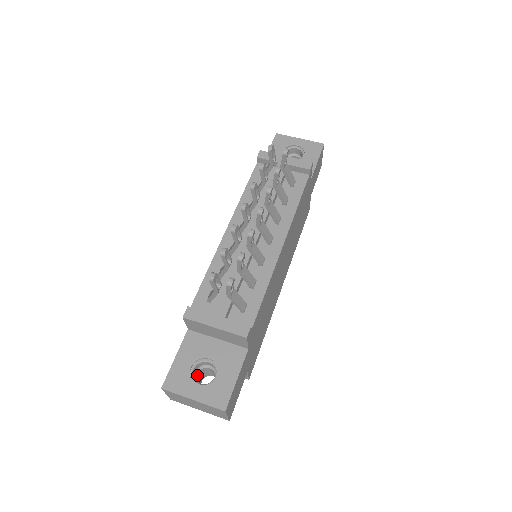
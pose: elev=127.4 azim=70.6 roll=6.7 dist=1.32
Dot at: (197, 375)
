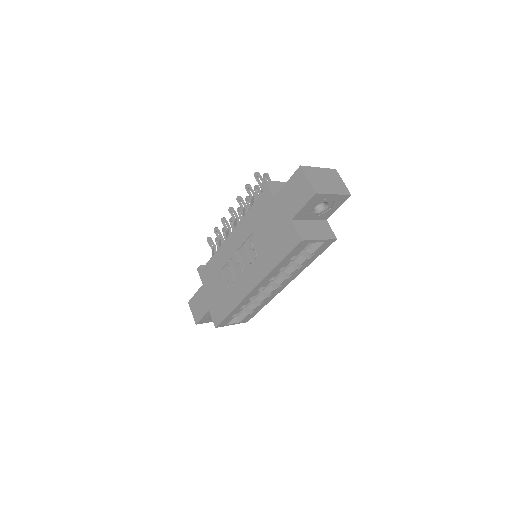
Dot at: occluded
